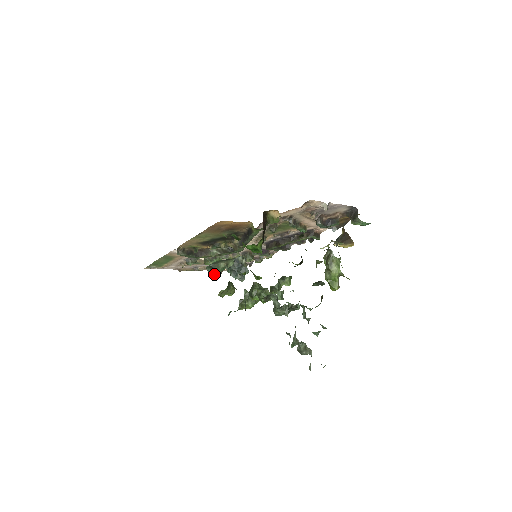
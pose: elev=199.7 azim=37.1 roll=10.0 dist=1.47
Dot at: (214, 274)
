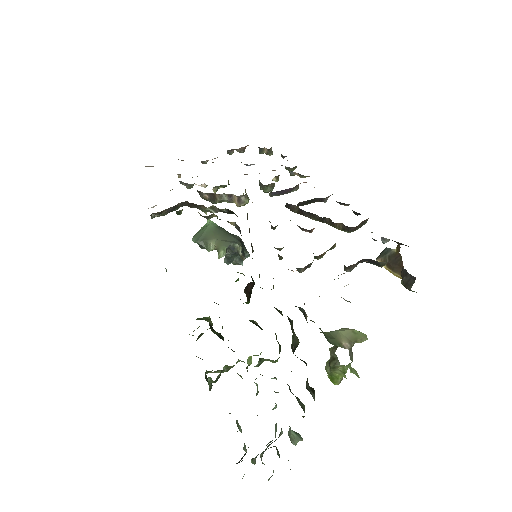
Dot at: occluded
